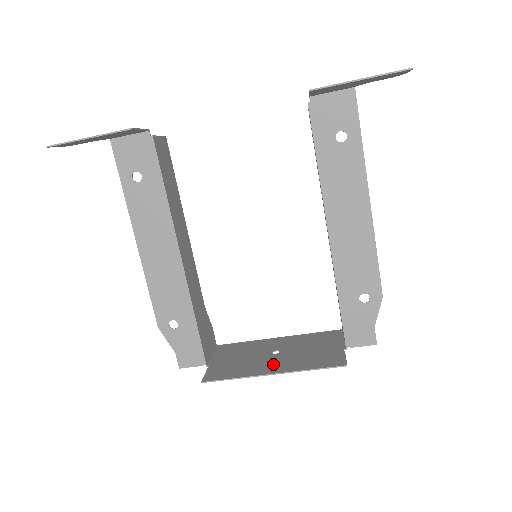
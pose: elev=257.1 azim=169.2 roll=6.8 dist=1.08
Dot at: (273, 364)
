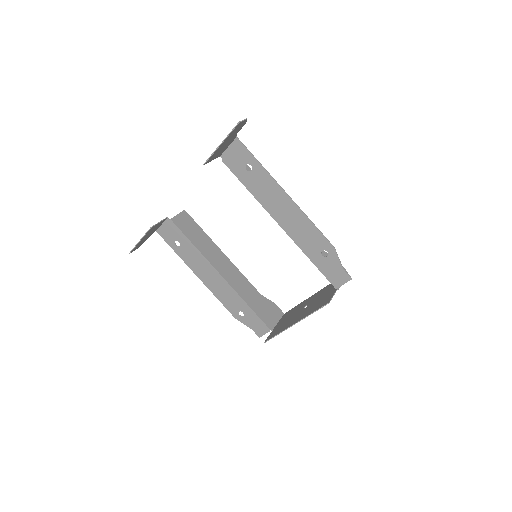
Dot at: (298, 317)
